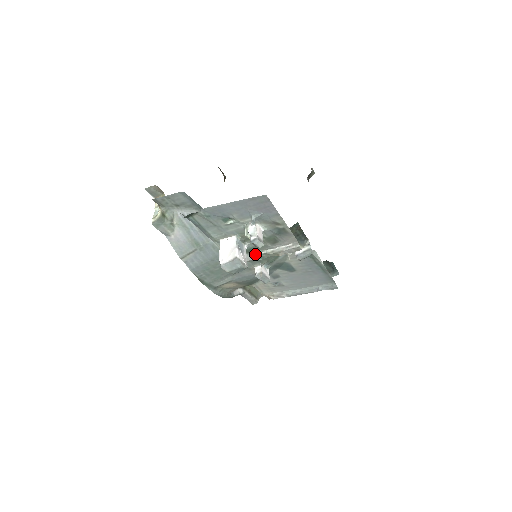
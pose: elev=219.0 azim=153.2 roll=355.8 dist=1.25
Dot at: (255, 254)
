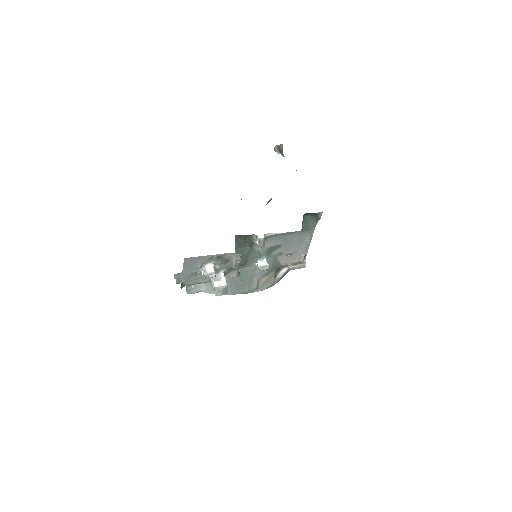
Dot at: (233, 270)
